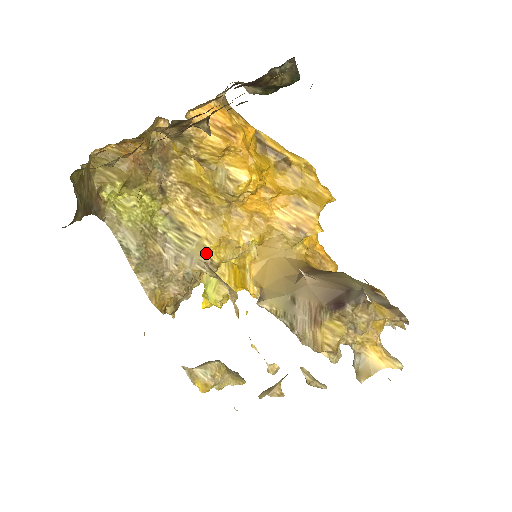
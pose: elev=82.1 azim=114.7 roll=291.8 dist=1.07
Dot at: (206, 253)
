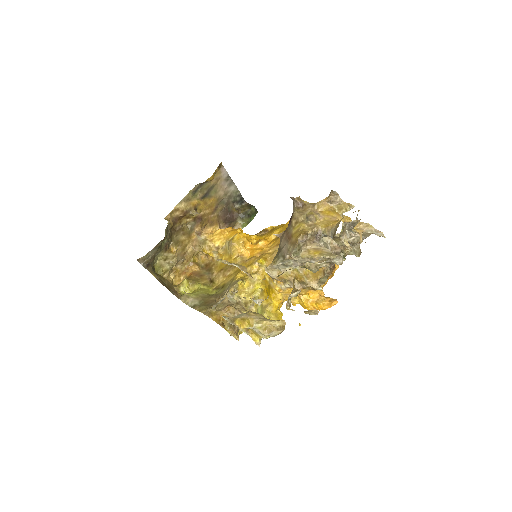
Dot at: (235, 280)
